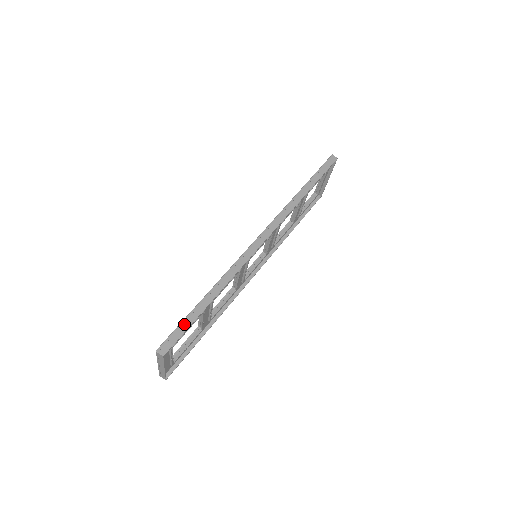
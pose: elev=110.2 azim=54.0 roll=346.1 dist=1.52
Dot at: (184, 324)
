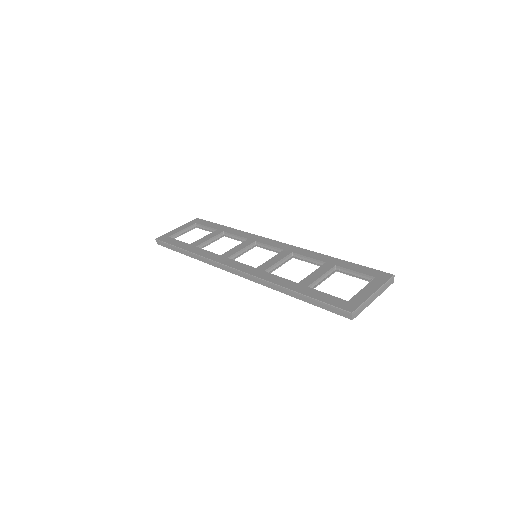
Dot at: (170, 246)
